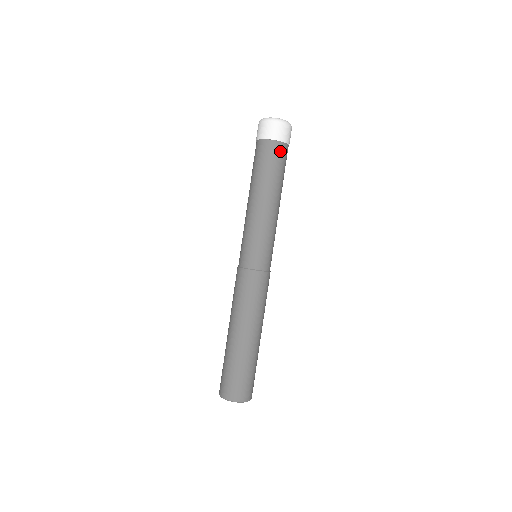
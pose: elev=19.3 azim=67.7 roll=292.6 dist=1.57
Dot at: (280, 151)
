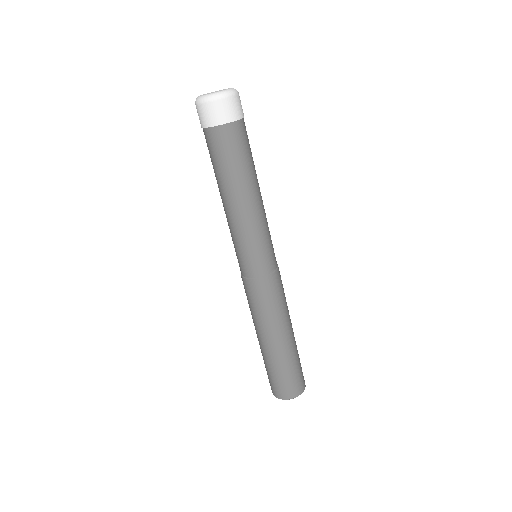
Dot at: (223, 137)
